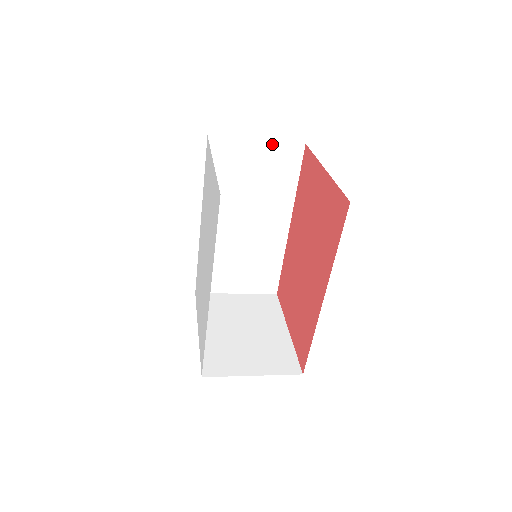
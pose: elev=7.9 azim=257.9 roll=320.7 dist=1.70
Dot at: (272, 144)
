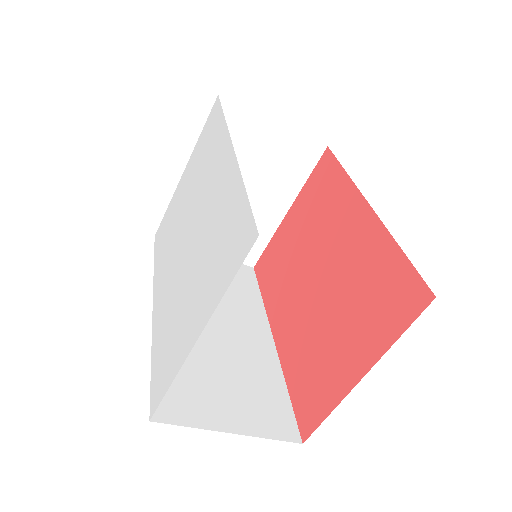
Dot at: occluded
